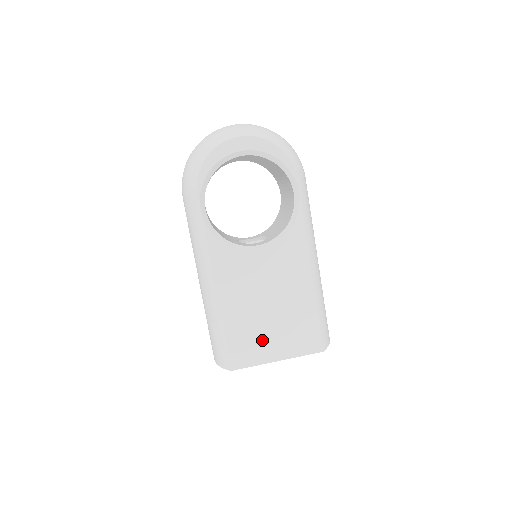
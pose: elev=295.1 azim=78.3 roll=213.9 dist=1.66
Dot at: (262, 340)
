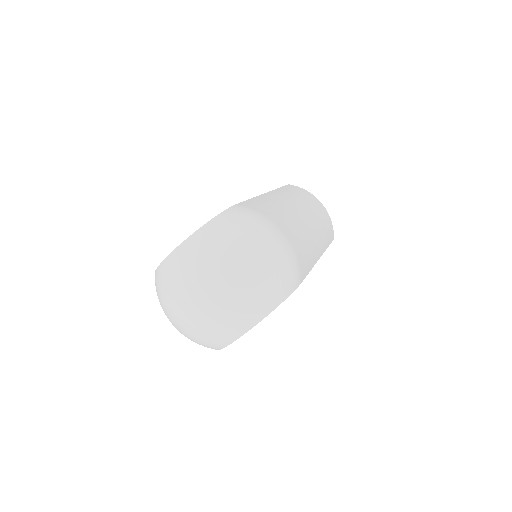
Dot at: occluded
